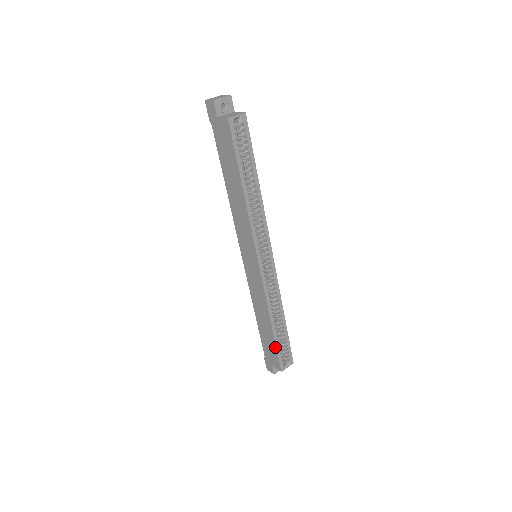
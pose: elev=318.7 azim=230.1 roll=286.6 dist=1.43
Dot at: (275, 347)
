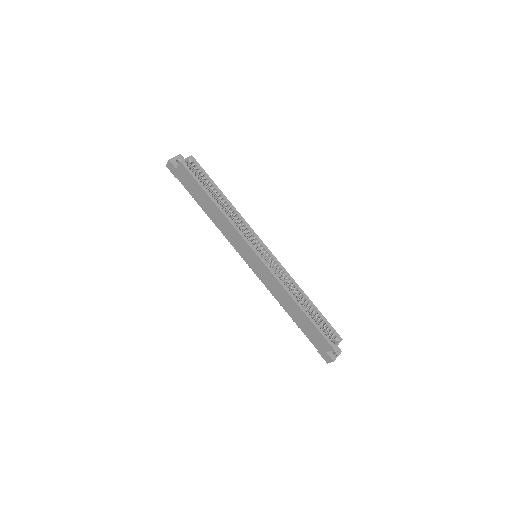
Dot at: (314, 326)
